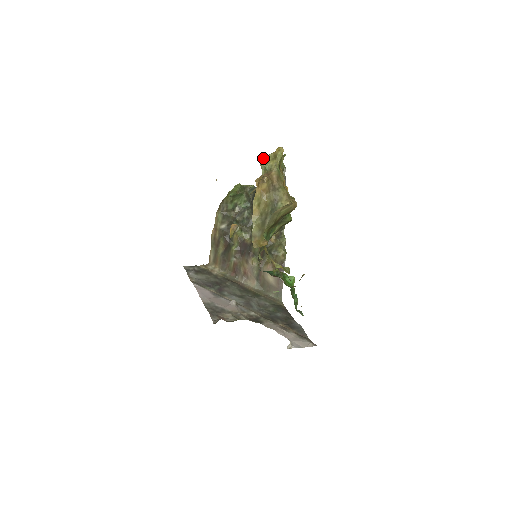
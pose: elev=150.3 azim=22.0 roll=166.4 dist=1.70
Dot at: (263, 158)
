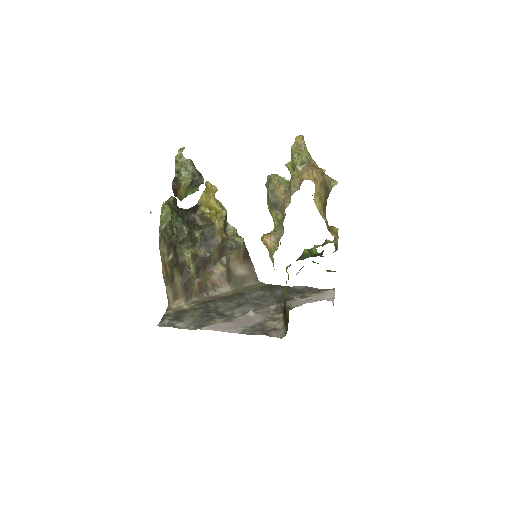
Dot at: (297, 154)
